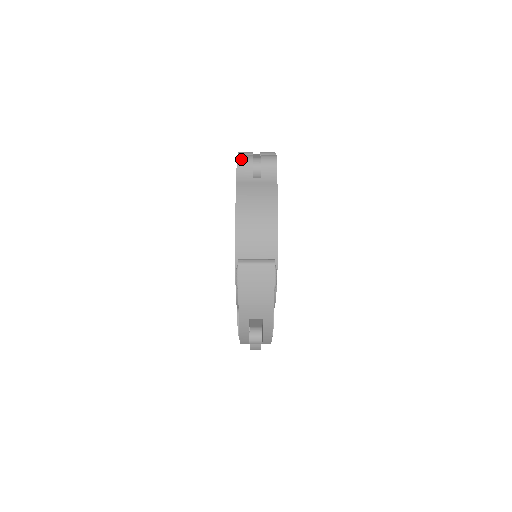
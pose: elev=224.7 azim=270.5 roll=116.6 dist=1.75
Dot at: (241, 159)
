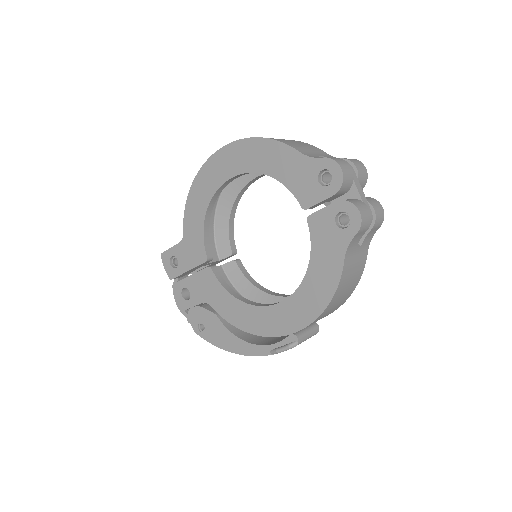
Dot at: (364, 225)
